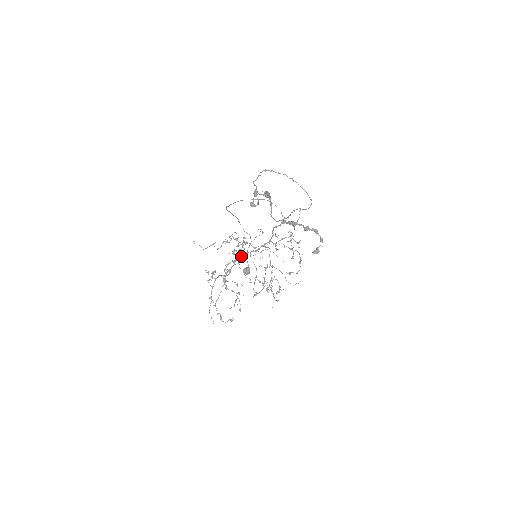
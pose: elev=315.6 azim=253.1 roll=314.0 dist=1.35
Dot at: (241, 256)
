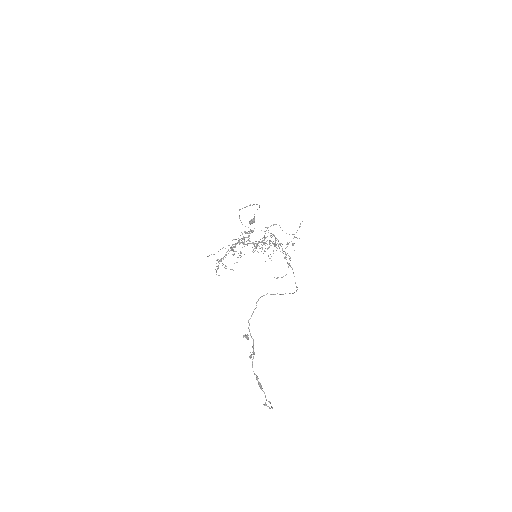
Dot at: occluded
